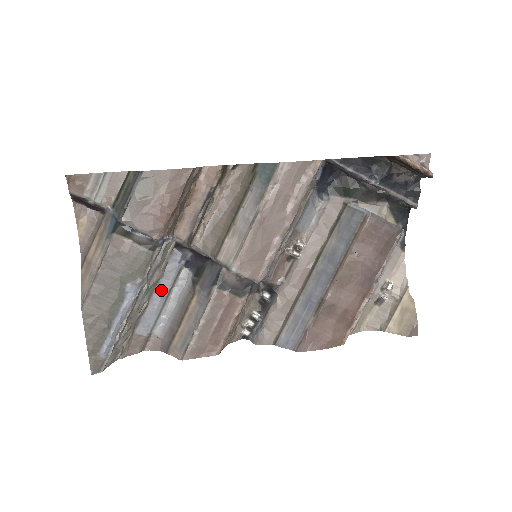
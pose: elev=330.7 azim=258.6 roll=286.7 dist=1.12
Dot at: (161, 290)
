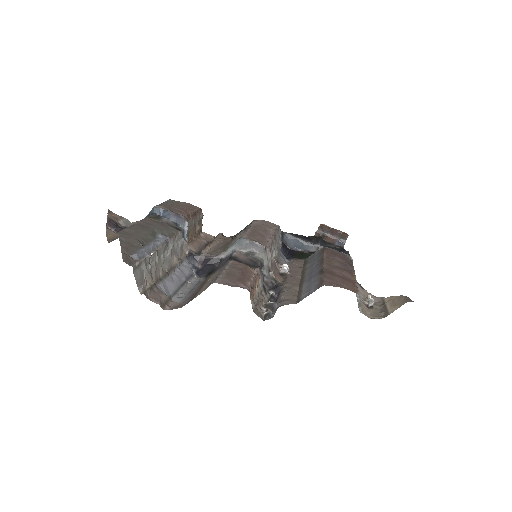
Dot at: (178, 275)
